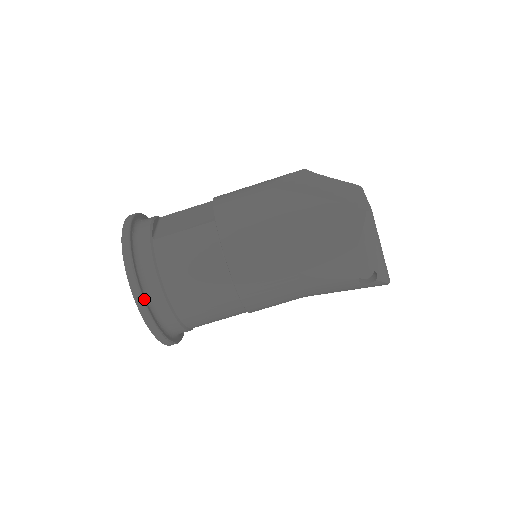
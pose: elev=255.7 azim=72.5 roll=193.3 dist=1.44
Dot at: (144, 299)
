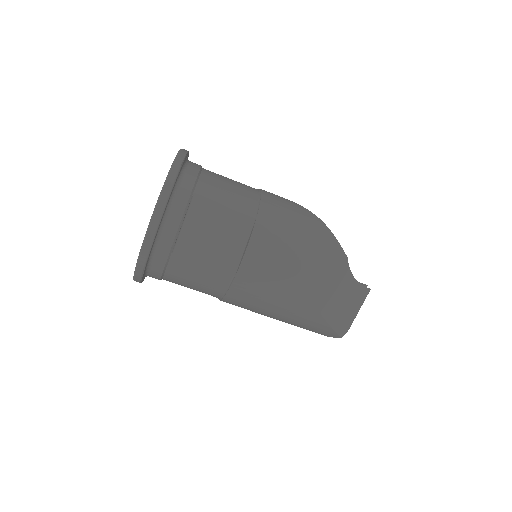
Dot at: (142, 281)
